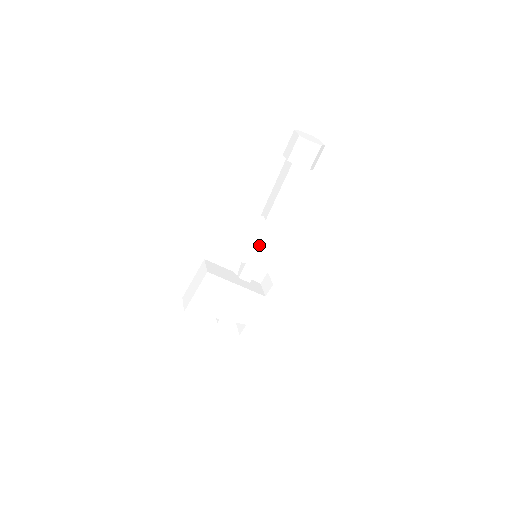
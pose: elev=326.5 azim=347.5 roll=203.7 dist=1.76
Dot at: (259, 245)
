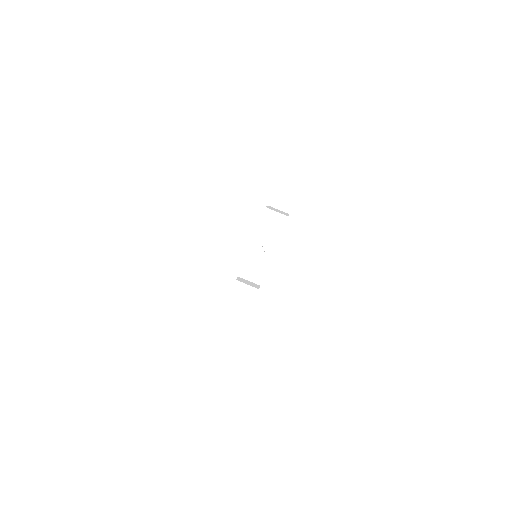
Dot at: occluded
